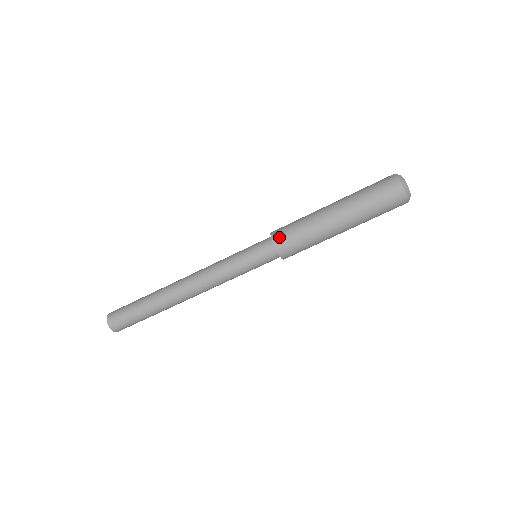
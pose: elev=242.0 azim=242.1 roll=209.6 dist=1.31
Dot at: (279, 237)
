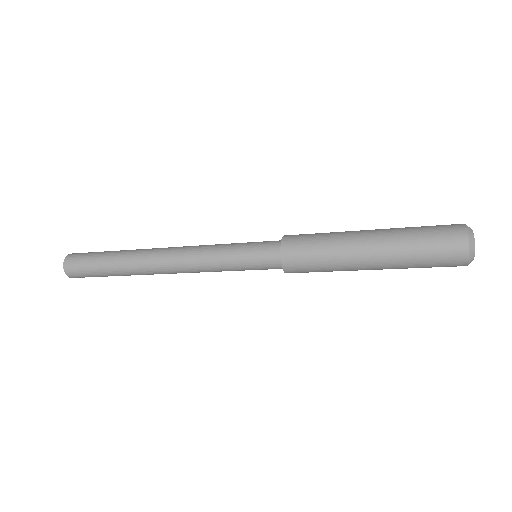
Dot at: occluded
